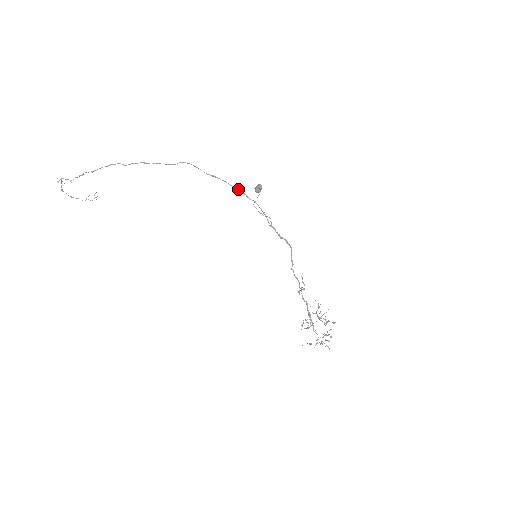
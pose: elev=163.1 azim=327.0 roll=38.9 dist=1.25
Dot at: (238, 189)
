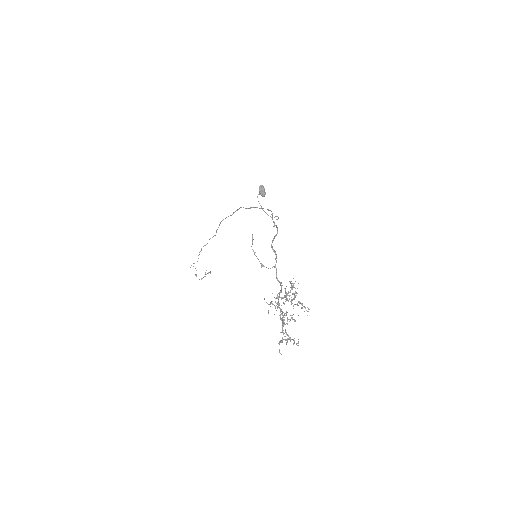
Dot at: occluded
